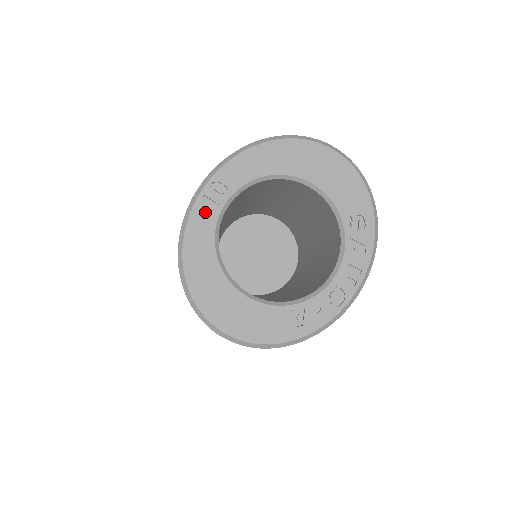
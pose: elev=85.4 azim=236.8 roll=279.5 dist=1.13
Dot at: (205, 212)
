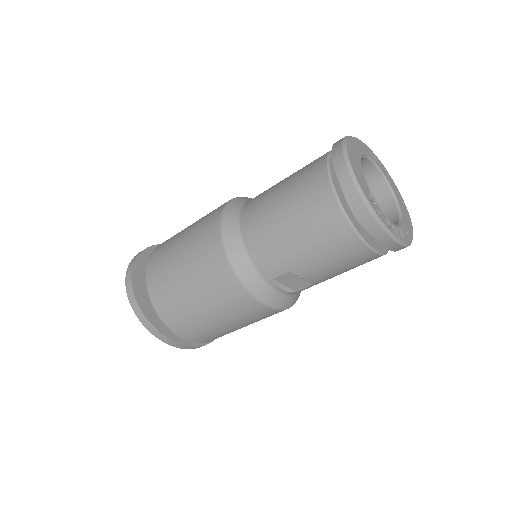
Dot at: (368, 150)
